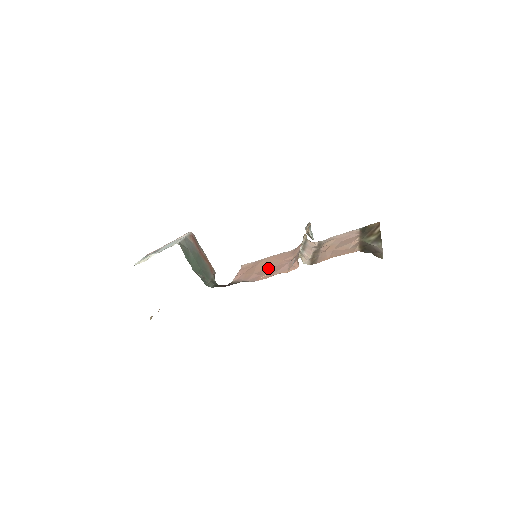
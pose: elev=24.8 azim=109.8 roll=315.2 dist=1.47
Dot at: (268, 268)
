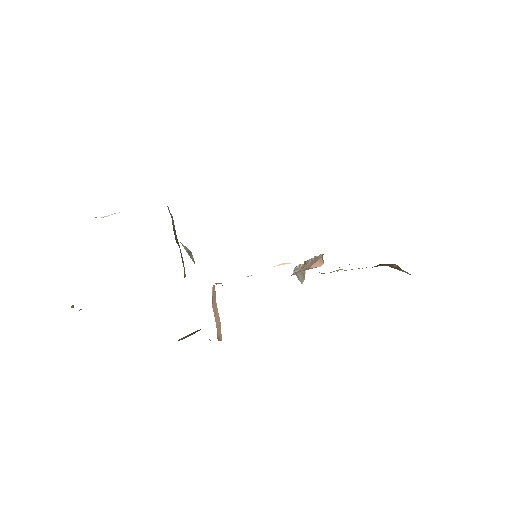
Dot at: occluded
